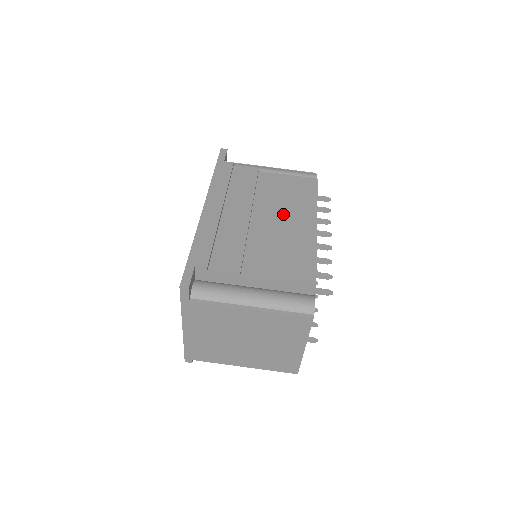
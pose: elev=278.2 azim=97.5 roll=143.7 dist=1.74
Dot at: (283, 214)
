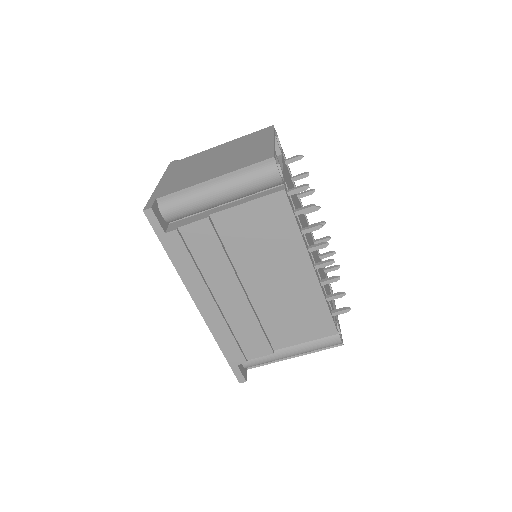
Dot at: (273, 270)
